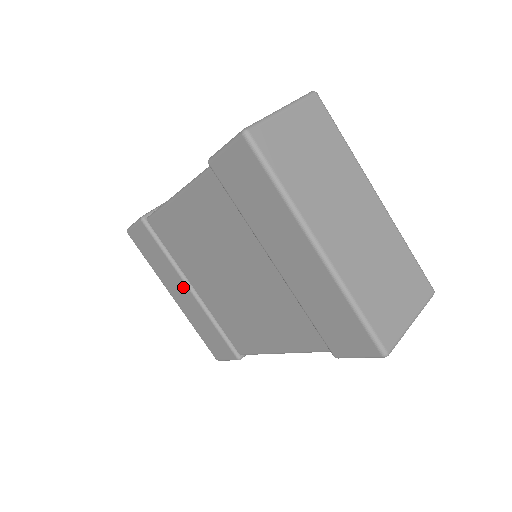
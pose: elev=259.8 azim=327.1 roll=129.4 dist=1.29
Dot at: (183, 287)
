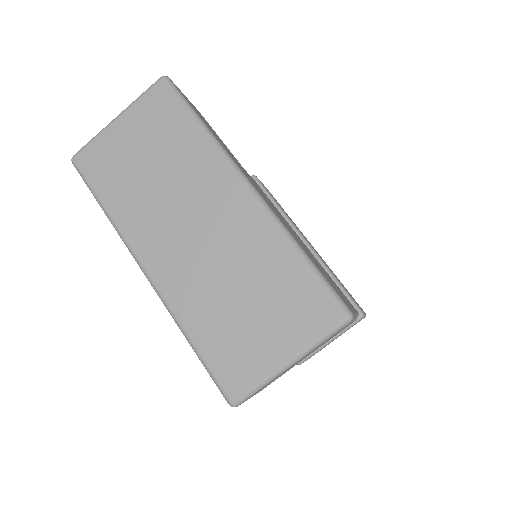
Dot at: occluded
